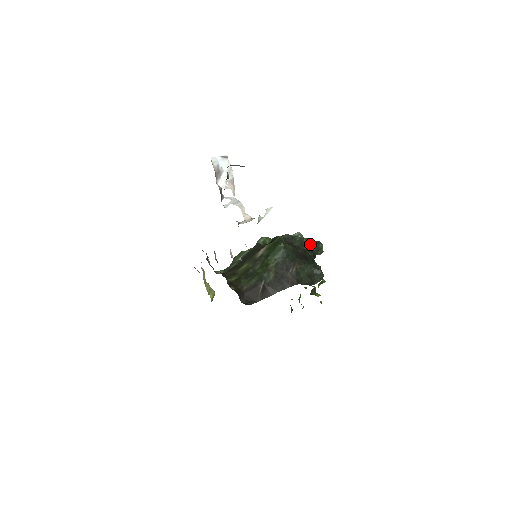
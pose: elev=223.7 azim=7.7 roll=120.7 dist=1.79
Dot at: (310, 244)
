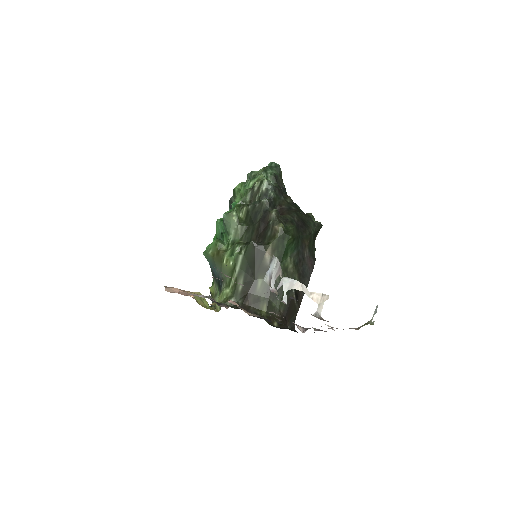
Dot at: (276, 181)
